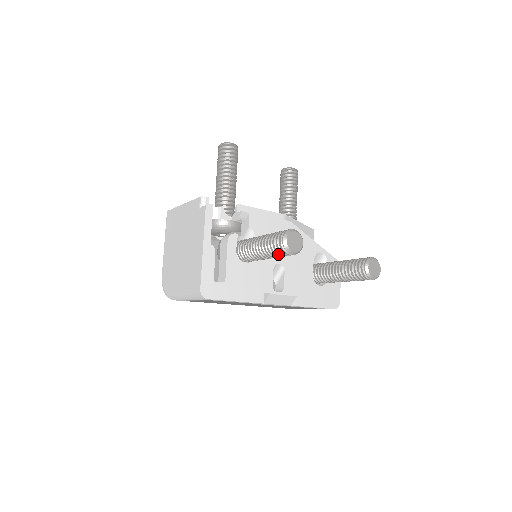
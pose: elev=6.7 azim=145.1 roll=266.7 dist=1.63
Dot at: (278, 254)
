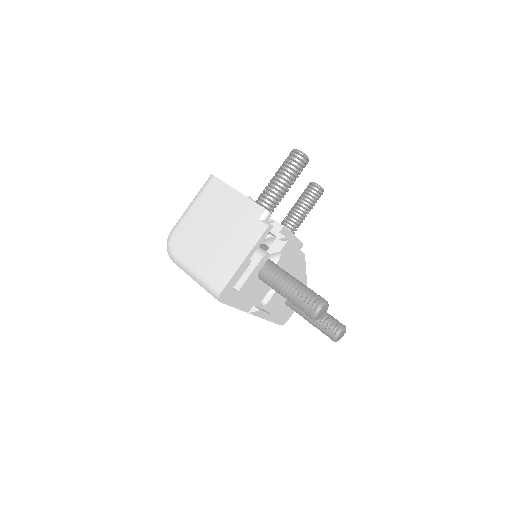
Dot at: (302, 310)
